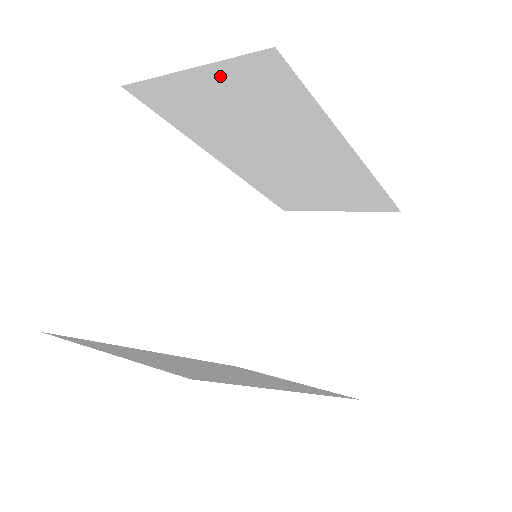
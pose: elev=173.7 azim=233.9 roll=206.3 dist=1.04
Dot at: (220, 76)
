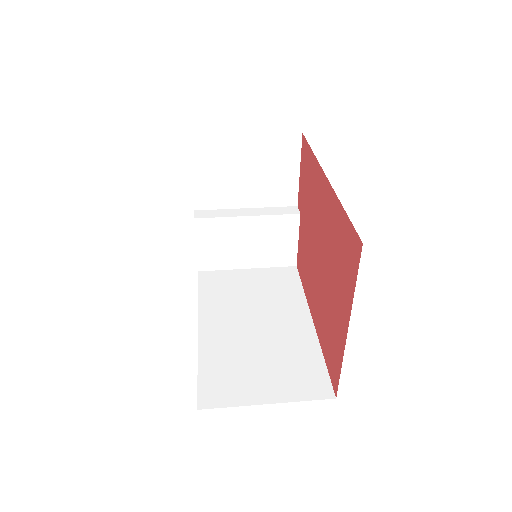
Dot at: occluded
